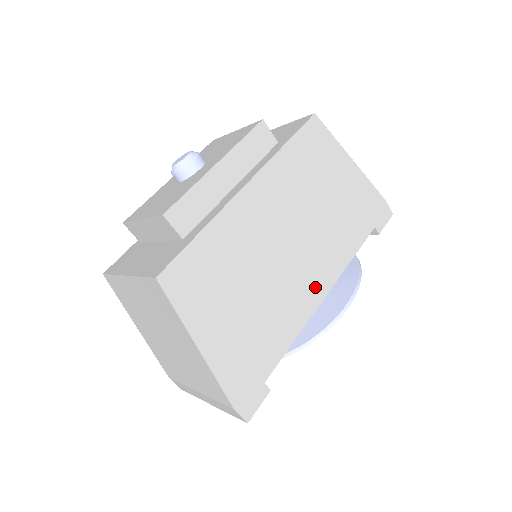
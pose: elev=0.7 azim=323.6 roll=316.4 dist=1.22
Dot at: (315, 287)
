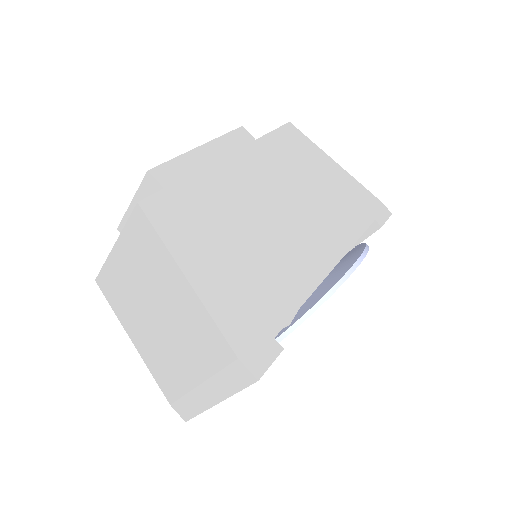
Dot at: (319, 256)
